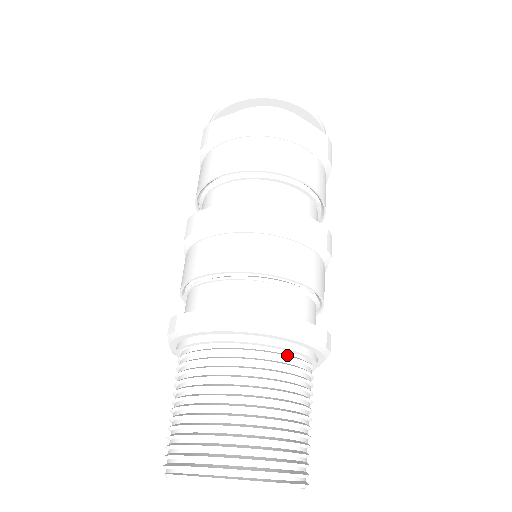
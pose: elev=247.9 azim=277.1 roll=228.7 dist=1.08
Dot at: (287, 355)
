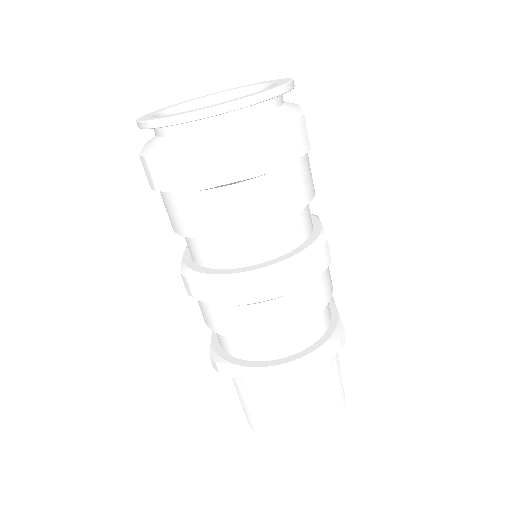
Dot at: (312, 371)
